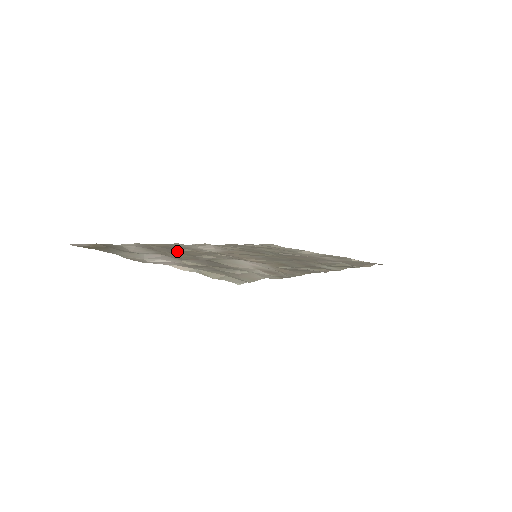
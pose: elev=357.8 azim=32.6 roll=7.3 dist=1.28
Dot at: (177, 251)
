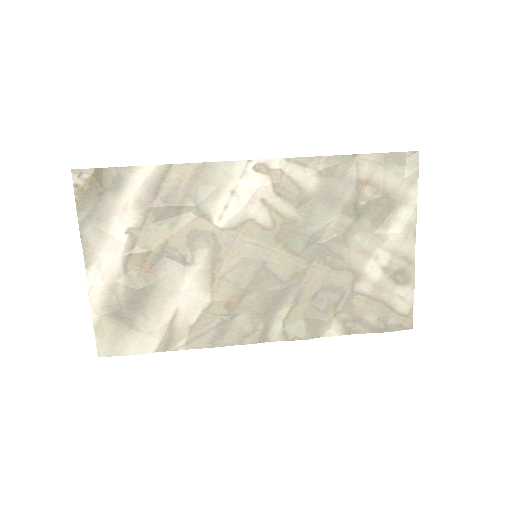
Dot at: (174, 215)
